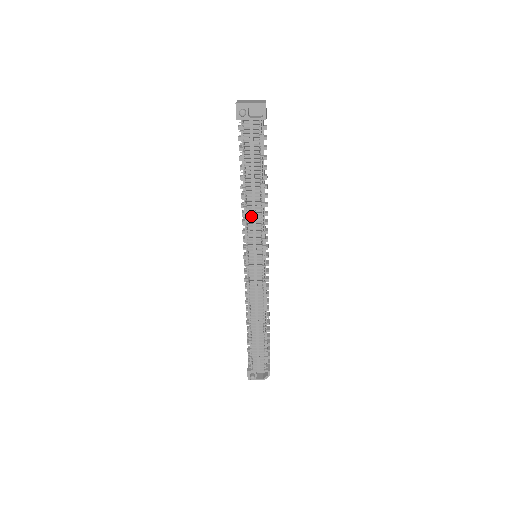
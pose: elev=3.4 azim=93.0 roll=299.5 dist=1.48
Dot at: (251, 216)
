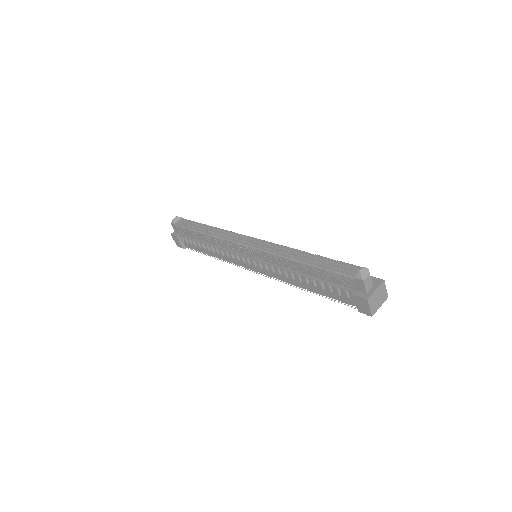
Dot at: occluded
